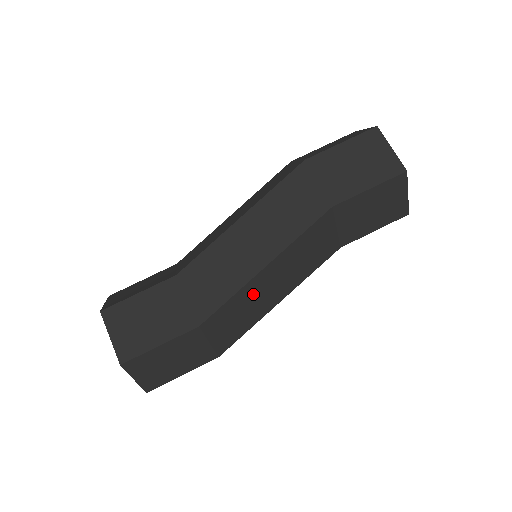
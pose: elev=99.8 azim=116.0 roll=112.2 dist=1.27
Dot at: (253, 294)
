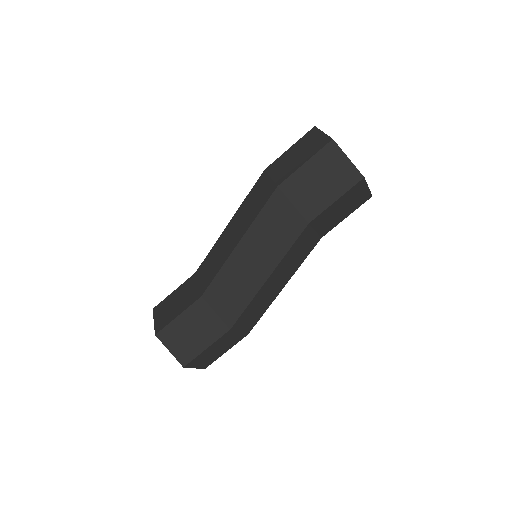
Dot at: (263, 296)
